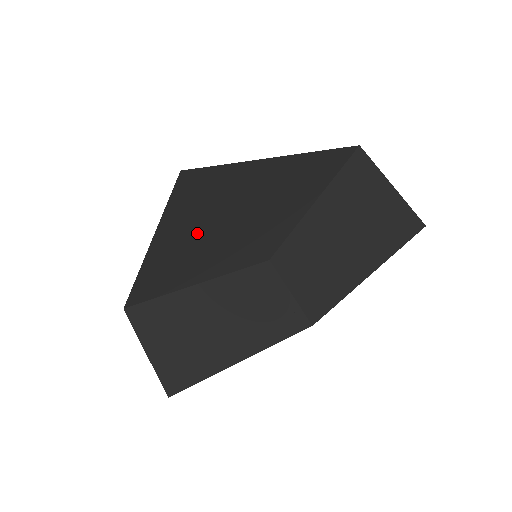
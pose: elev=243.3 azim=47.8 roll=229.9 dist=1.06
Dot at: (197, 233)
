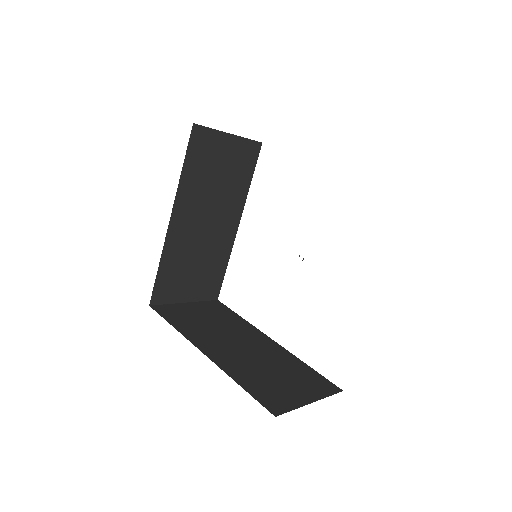
Dot at: occluded
